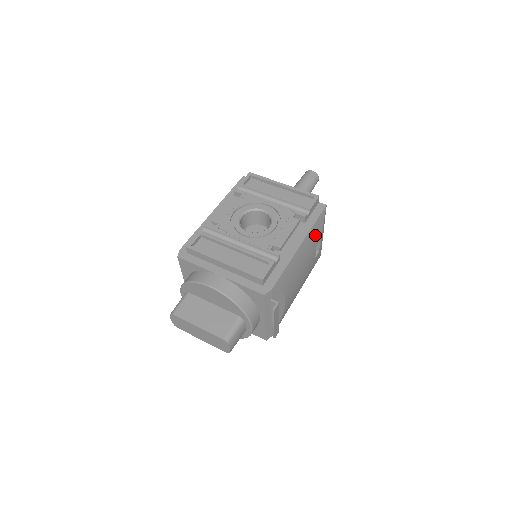
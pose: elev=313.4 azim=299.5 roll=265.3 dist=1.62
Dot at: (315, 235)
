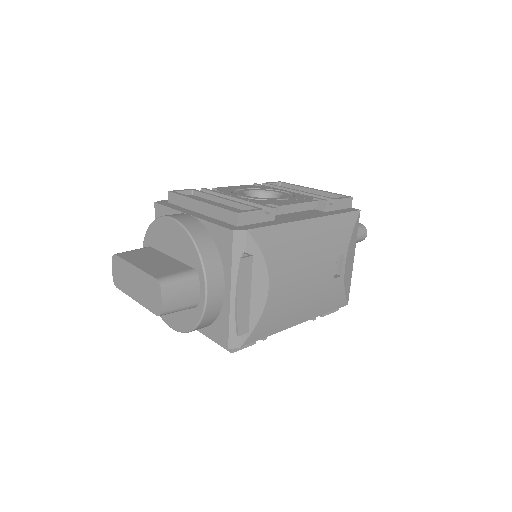
Dot at: (336, 233)
